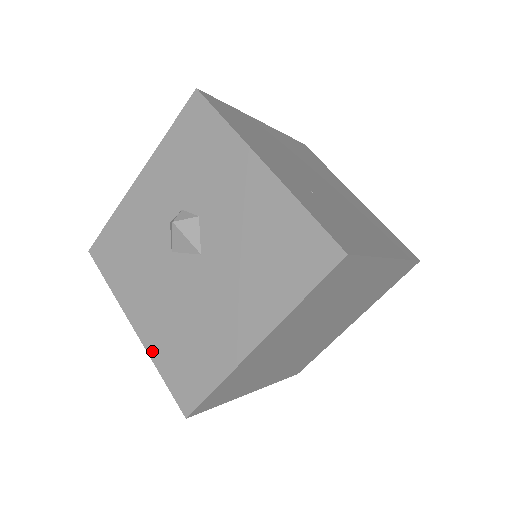
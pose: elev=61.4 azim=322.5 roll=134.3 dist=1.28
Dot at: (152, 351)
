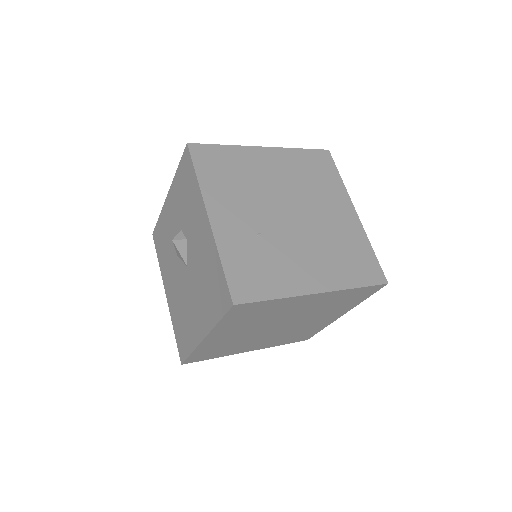
Dot at: (172, 316)
